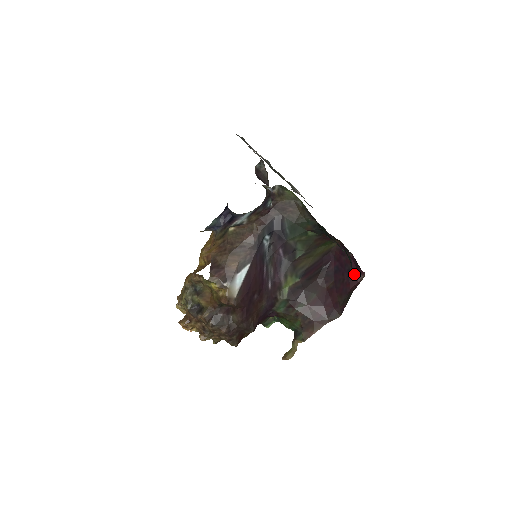
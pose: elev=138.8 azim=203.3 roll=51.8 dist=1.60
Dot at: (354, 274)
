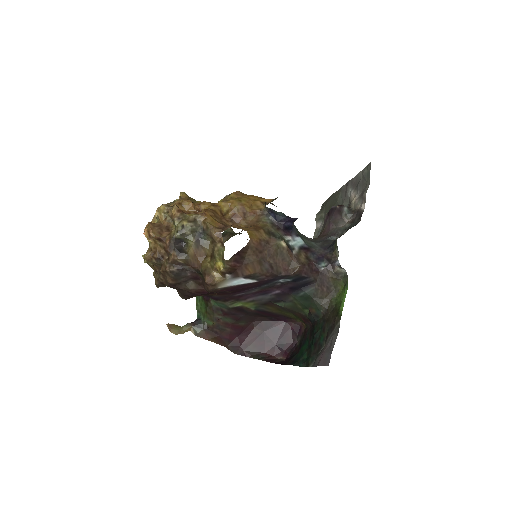
Dot at: (280, 349)
